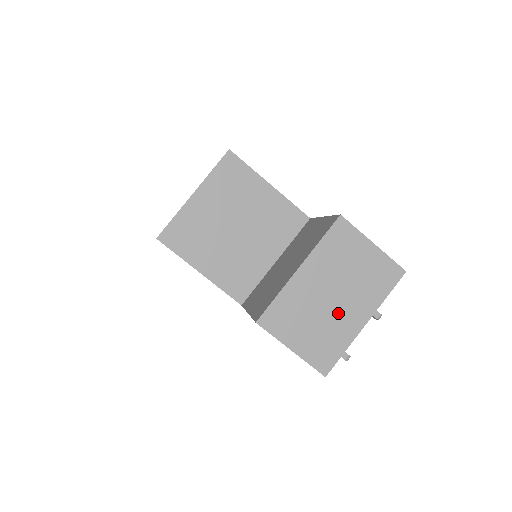
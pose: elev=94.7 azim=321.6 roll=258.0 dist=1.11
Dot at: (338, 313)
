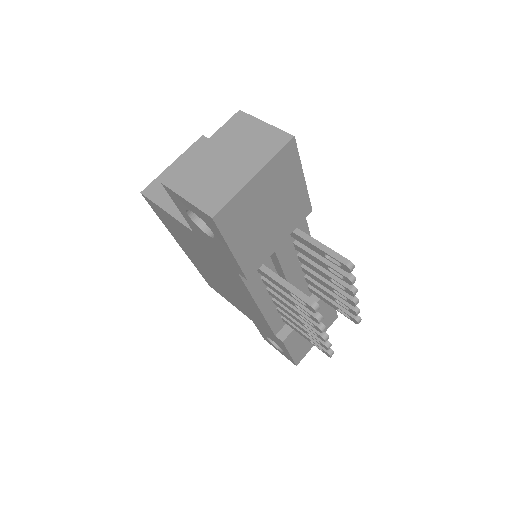
Dot at: (230, 171)
